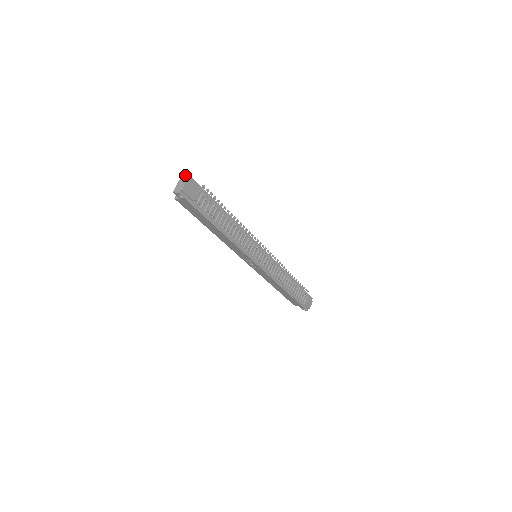
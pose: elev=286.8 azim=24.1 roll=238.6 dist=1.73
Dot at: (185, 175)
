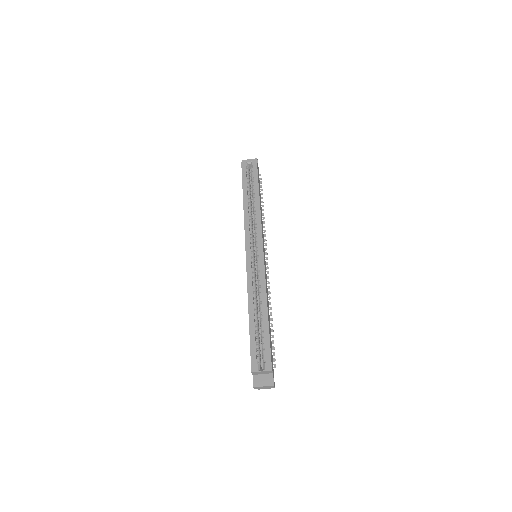
Dot at: (273, 387)
